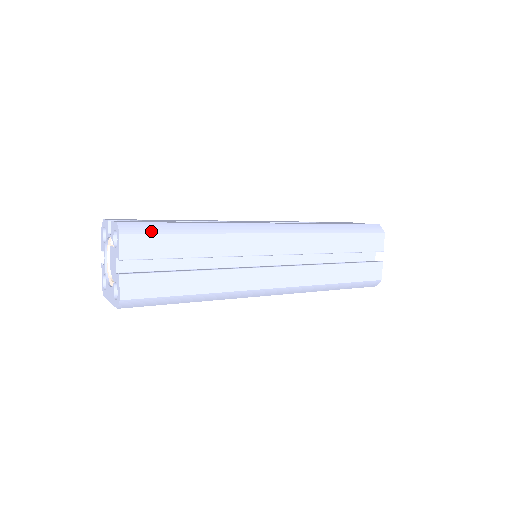
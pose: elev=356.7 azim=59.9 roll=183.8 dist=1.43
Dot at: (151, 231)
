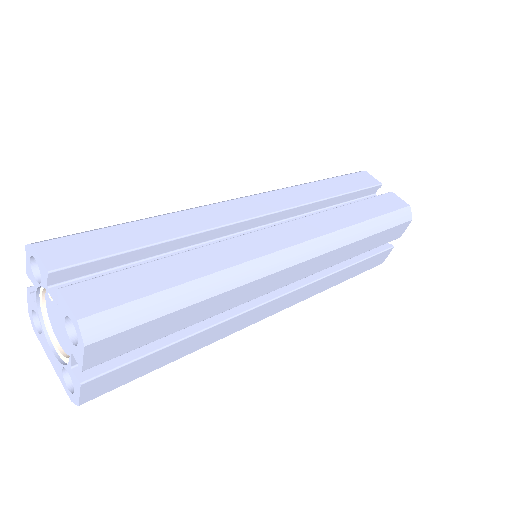
Dot at: (135, 321)
